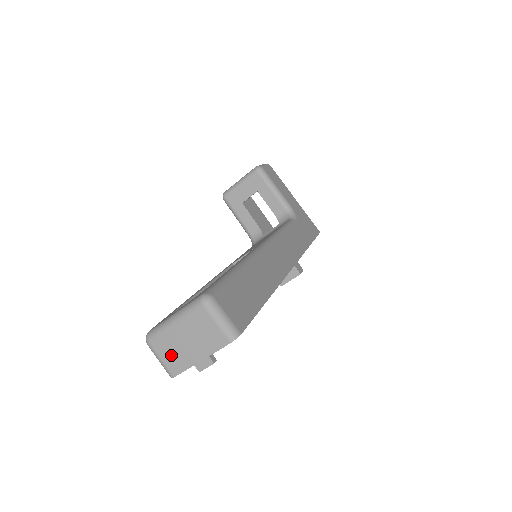
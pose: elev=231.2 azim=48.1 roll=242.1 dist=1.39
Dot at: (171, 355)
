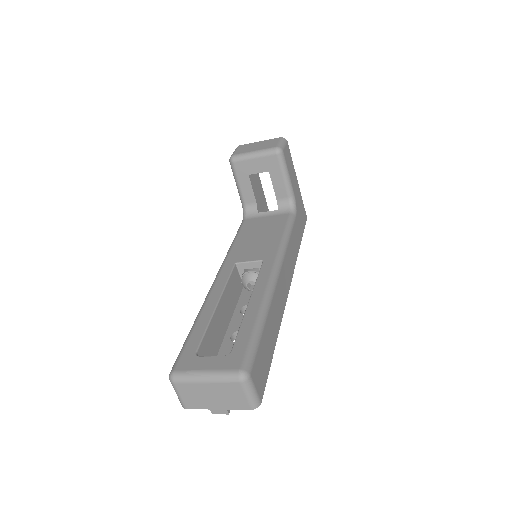
Dot at: (191, 397)
